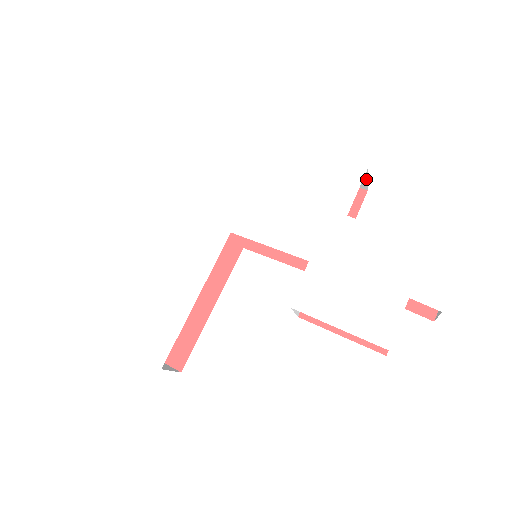
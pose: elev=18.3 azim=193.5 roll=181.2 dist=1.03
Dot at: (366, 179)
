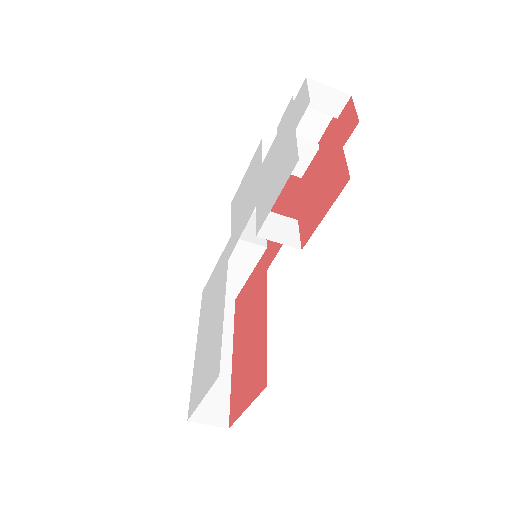
Dot at: occluded
